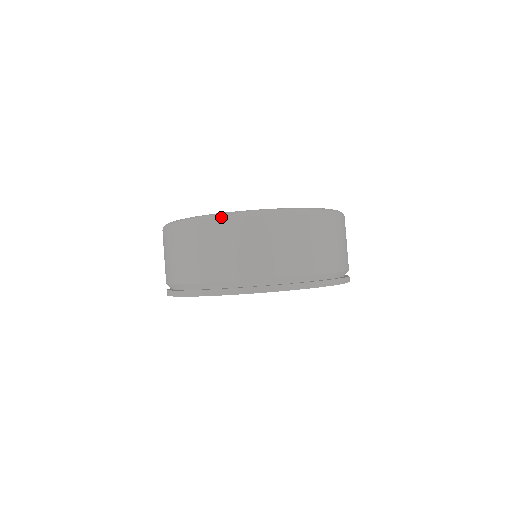
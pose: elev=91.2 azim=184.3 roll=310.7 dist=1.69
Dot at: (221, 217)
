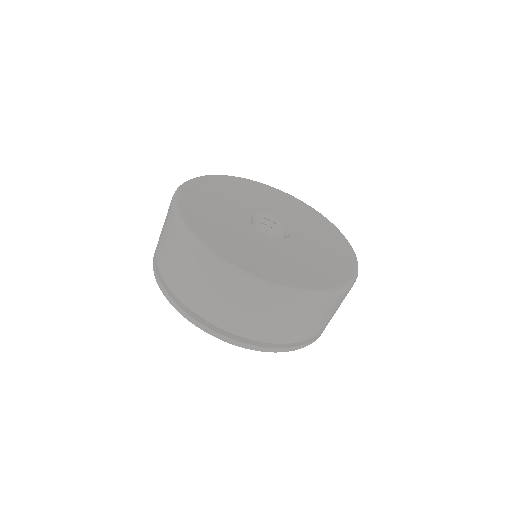
Dot at: (284, 293)
